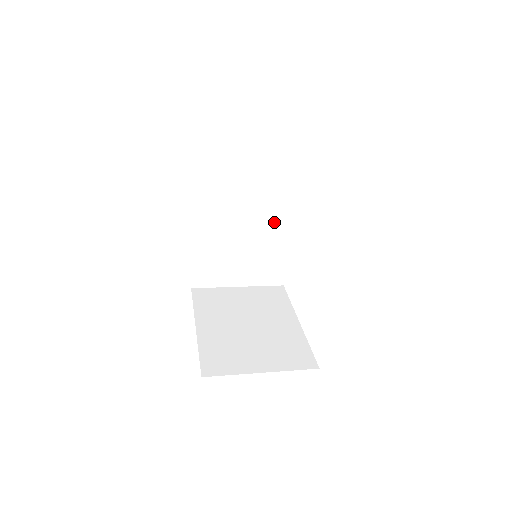
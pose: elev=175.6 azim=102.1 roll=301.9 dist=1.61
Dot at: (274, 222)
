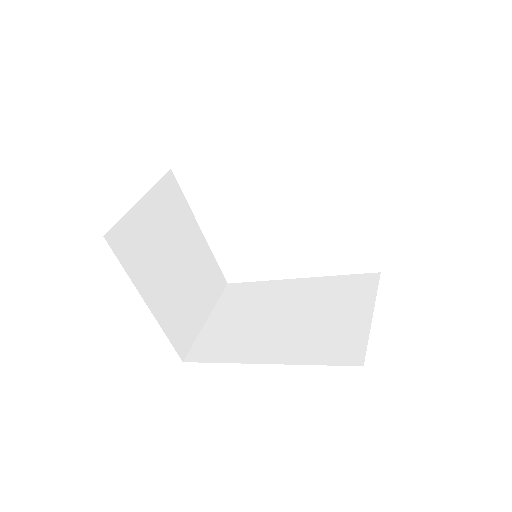
Dot at: occluded
